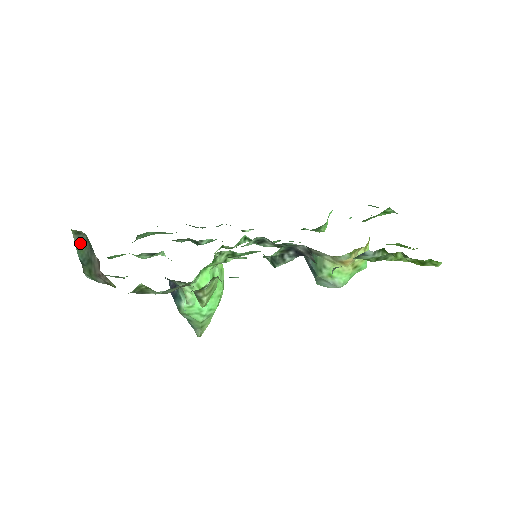
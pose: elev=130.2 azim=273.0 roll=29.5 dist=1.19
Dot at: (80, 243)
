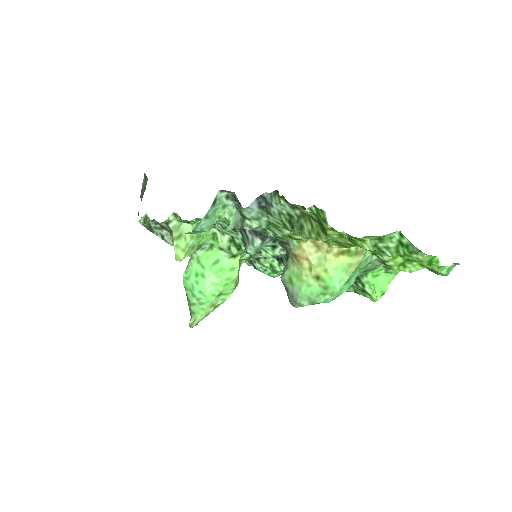
Dot at: (144, 184)
